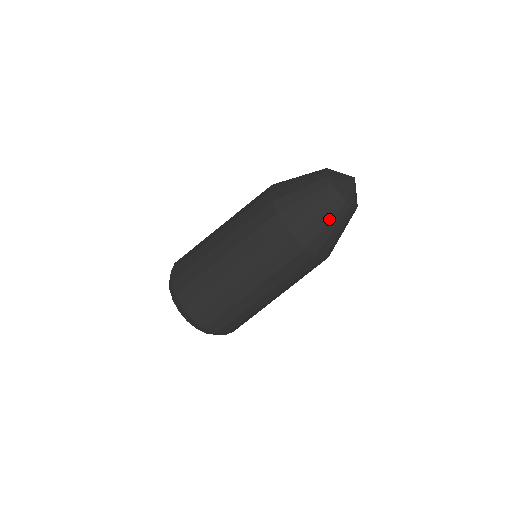
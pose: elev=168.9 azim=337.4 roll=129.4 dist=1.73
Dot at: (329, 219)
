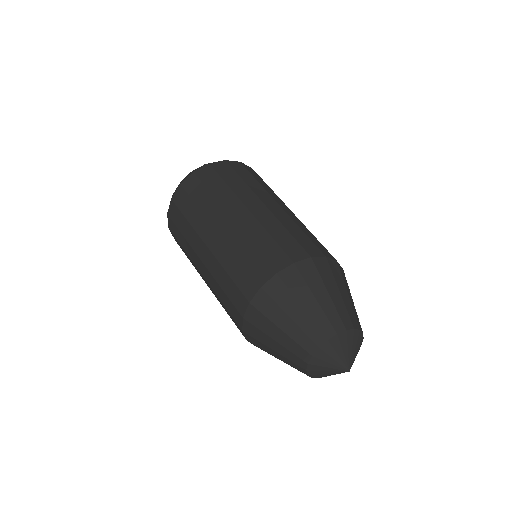
Dot at: occluded
